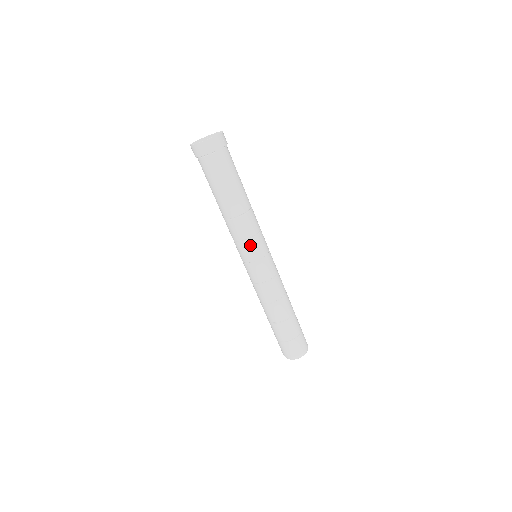
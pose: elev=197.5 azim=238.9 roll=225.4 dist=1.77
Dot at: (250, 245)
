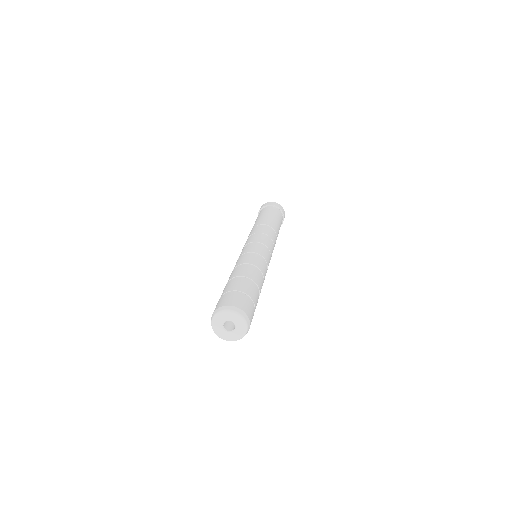
Dot at: (255, 236)
